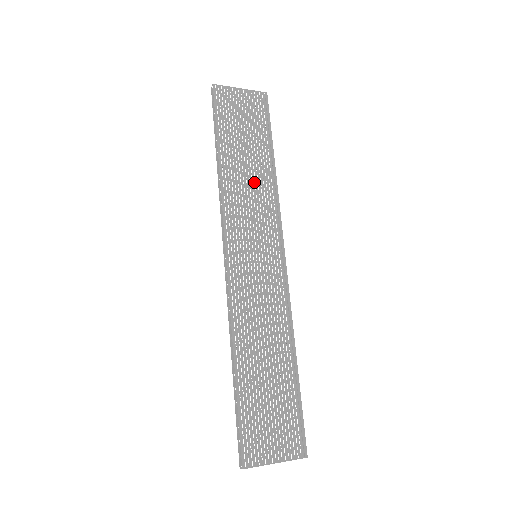
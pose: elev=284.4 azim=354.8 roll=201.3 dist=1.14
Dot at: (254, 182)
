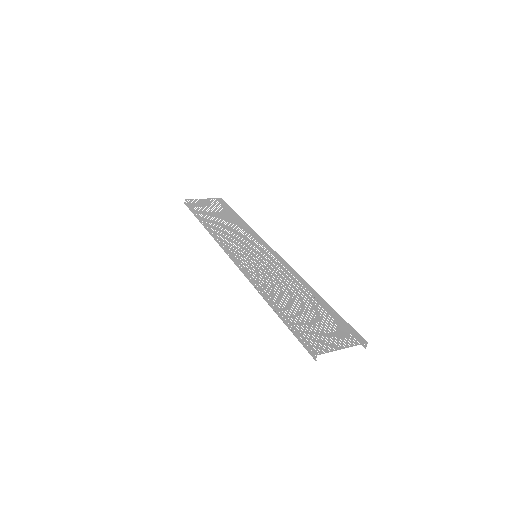
Dot at: (234, 228)
